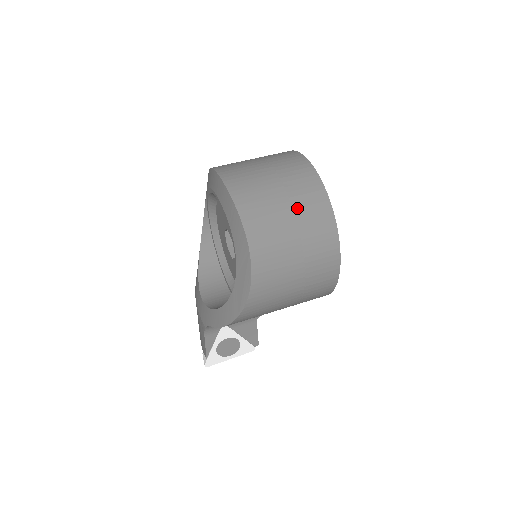
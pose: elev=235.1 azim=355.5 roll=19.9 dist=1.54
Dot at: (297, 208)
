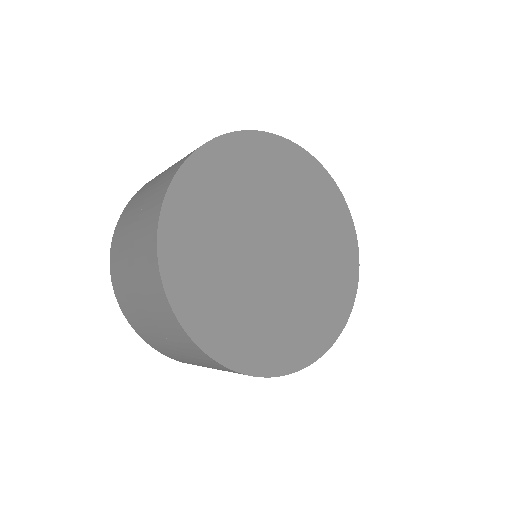
Dot at: (177, 347)
